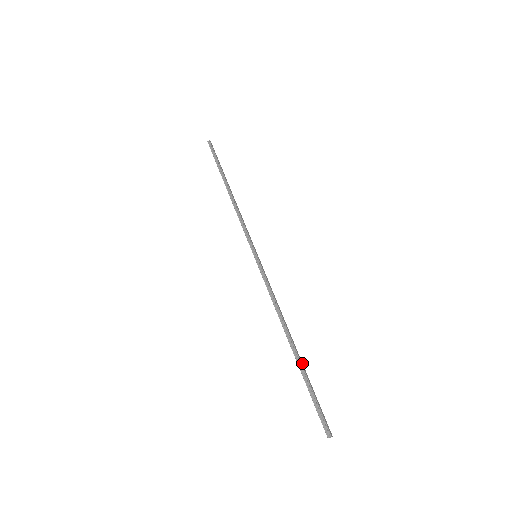
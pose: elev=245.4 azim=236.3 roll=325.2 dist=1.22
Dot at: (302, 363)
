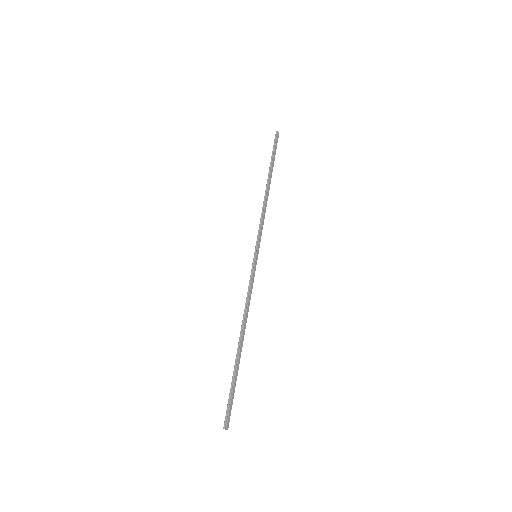
Dot at: (239, 362)
